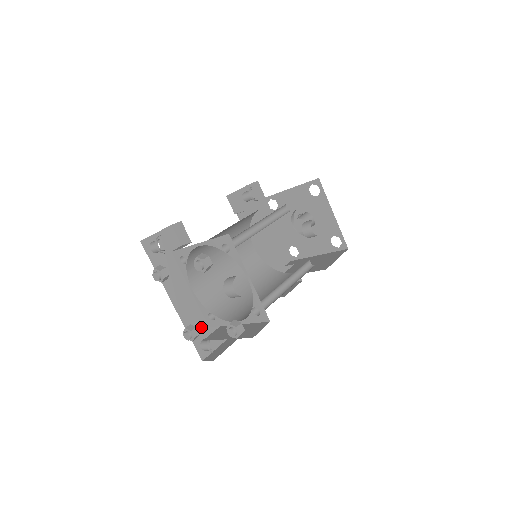
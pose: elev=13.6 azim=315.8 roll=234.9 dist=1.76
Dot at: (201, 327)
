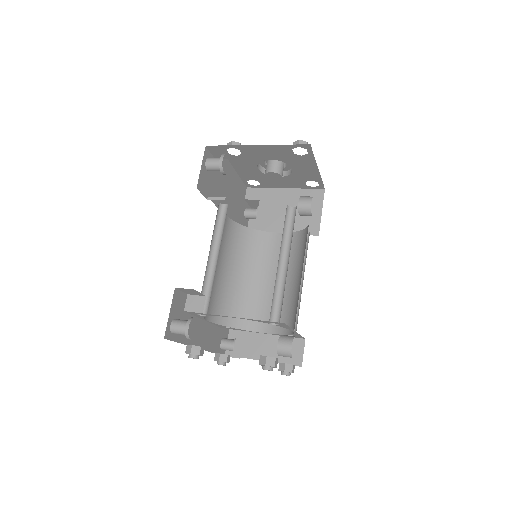
Dot at: (217, 336)
